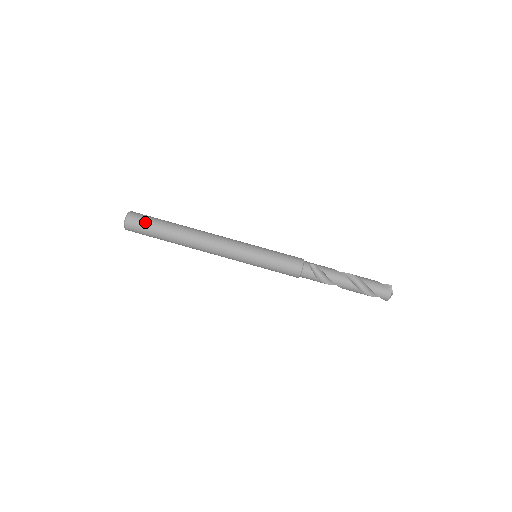
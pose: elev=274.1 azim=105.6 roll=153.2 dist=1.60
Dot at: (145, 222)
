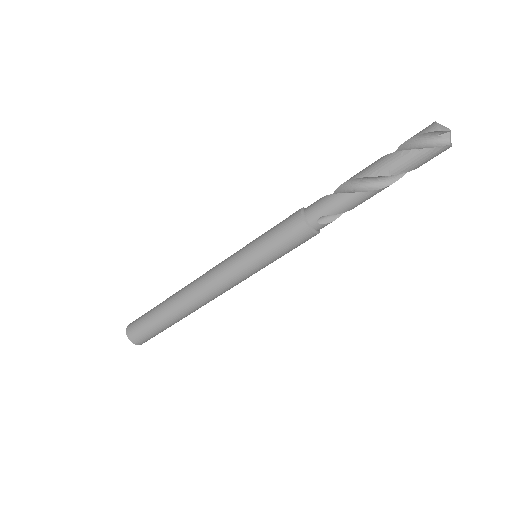
Dot at: (152, 336)
